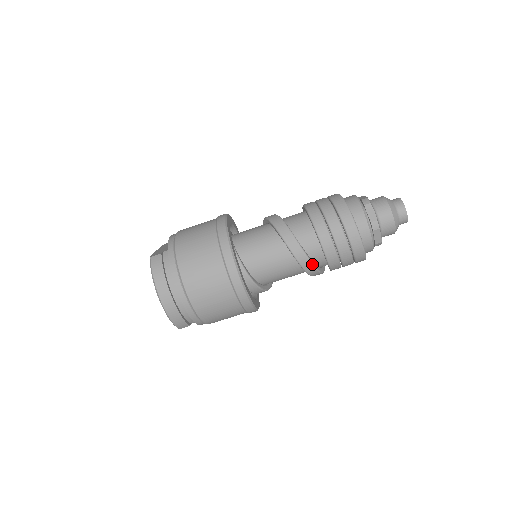
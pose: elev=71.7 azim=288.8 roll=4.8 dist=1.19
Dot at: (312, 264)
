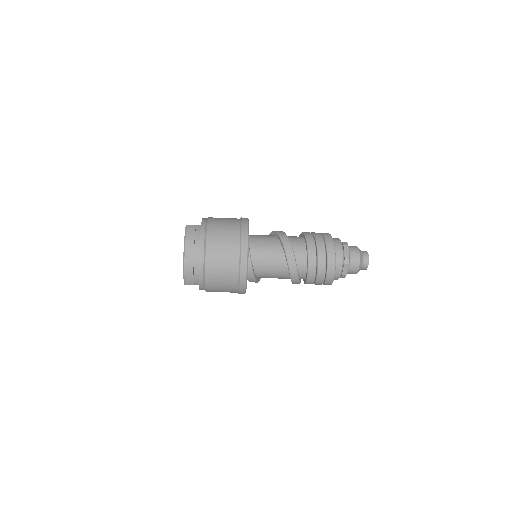
Dot at: (297, 271)
